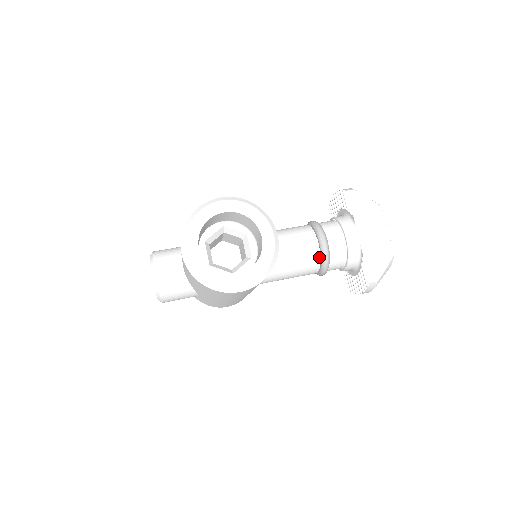
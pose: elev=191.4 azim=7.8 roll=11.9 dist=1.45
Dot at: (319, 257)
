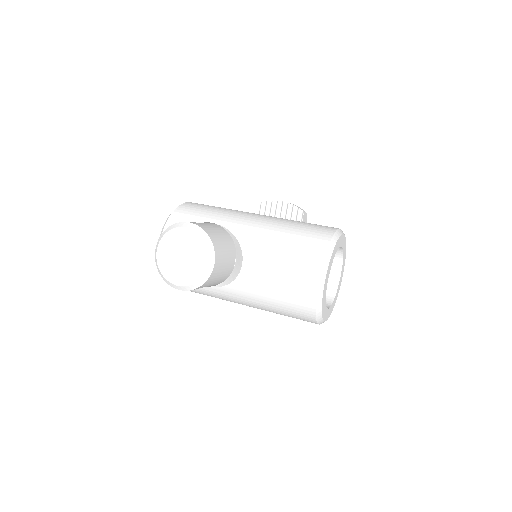
Dot at: occluded
